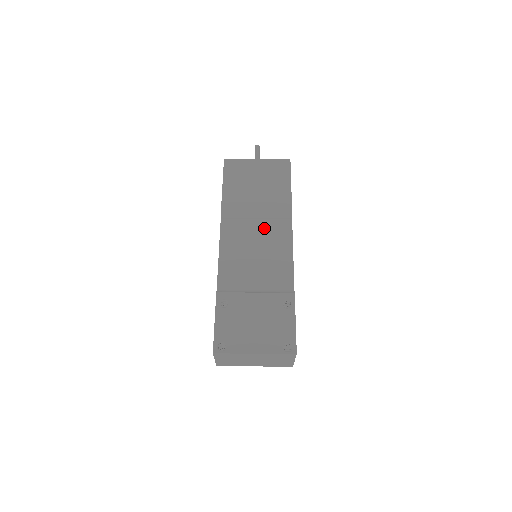
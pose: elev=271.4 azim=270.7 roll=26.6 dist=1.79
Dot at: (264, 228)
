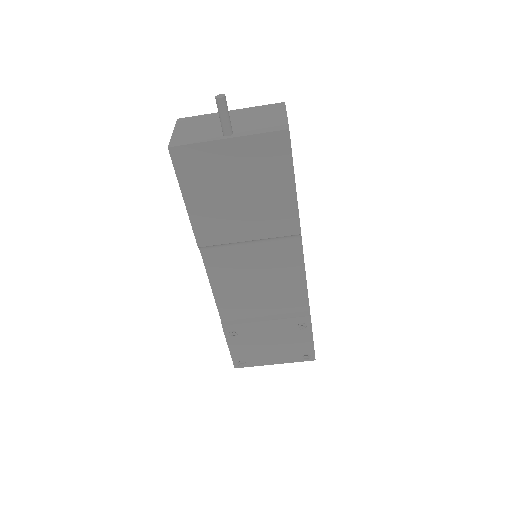
Dot at: (262, 249)
